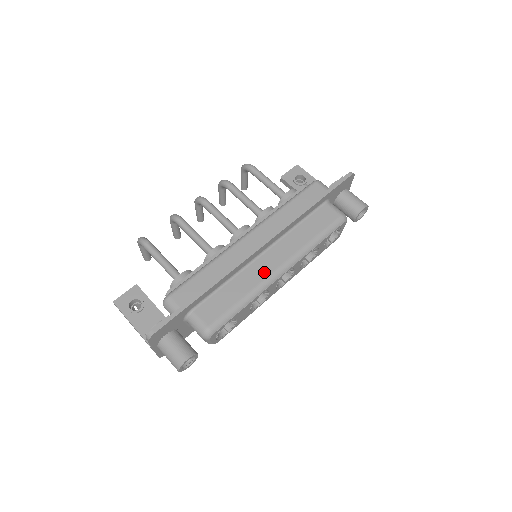
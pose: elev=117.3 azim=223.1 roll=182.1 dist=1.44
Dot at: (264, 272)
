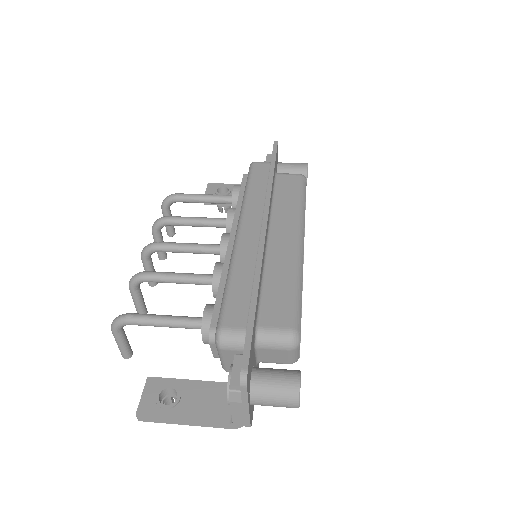
Dot at: (287, 250)
